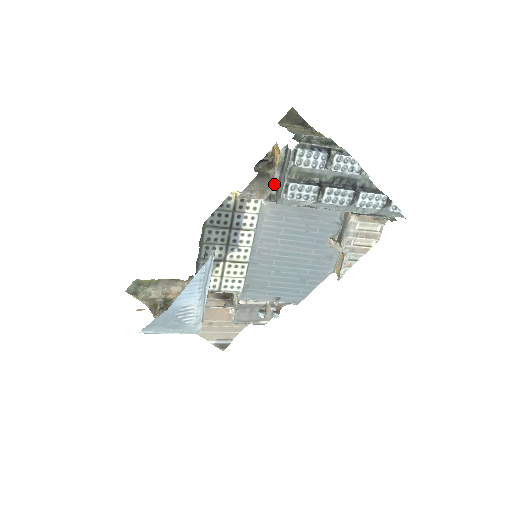
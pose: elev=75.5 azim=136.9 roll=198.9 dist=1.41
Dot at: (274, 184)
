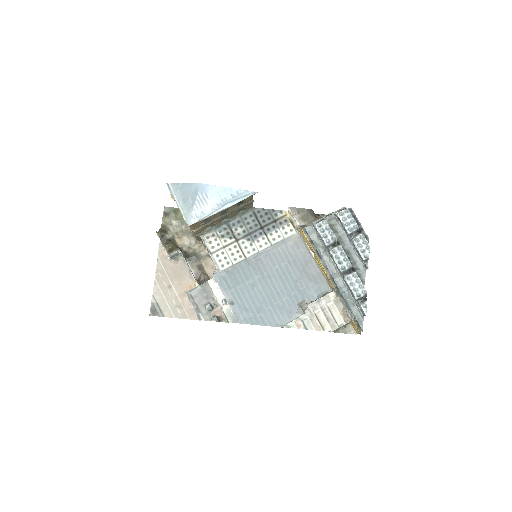
Dot at: occluded
